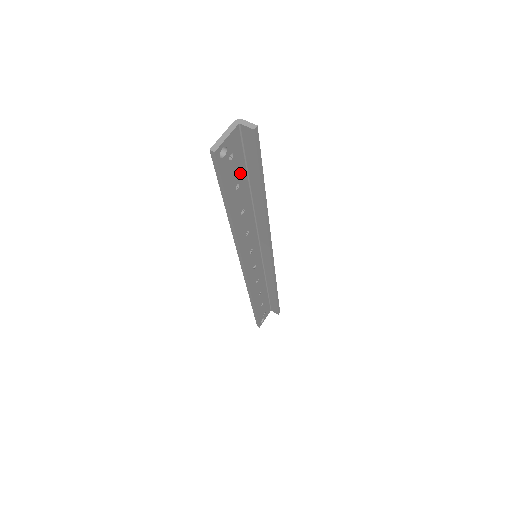
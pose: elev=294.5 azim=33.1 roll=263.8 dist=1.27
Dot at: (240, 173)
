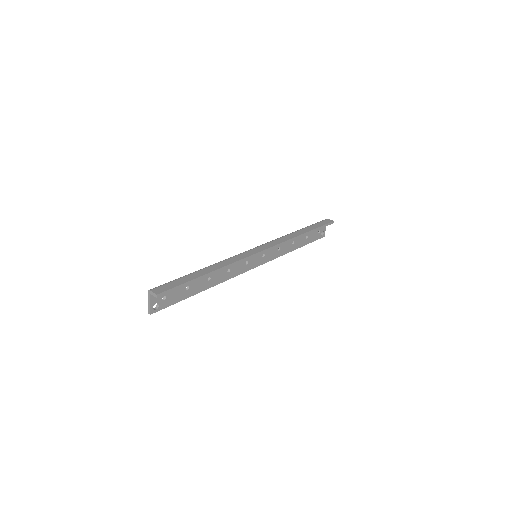
Dot at: occluded
